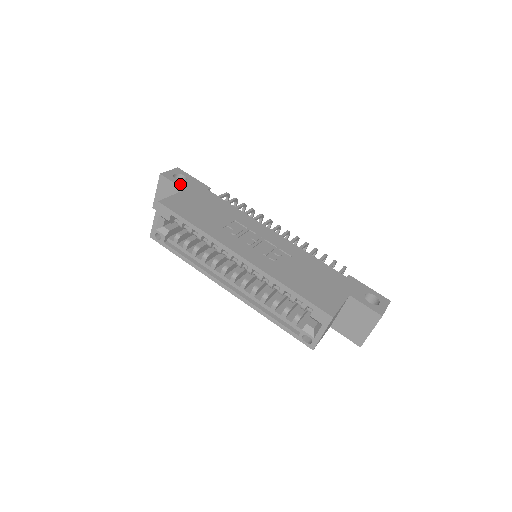
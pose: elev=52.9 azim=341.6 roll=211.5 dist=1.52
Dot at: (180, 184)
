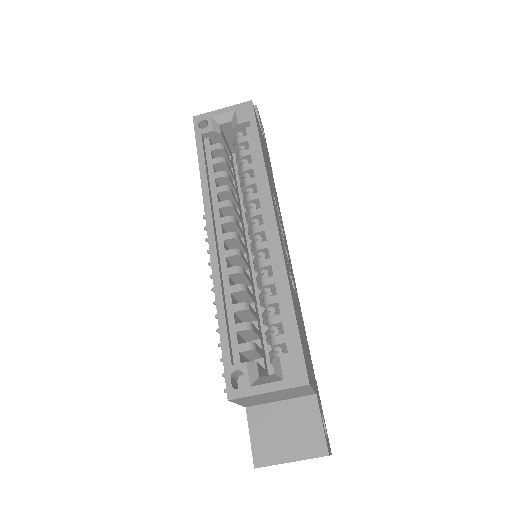
Dot at: occluded
